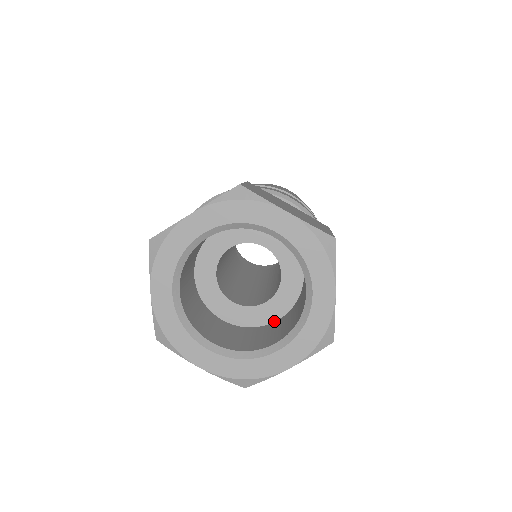
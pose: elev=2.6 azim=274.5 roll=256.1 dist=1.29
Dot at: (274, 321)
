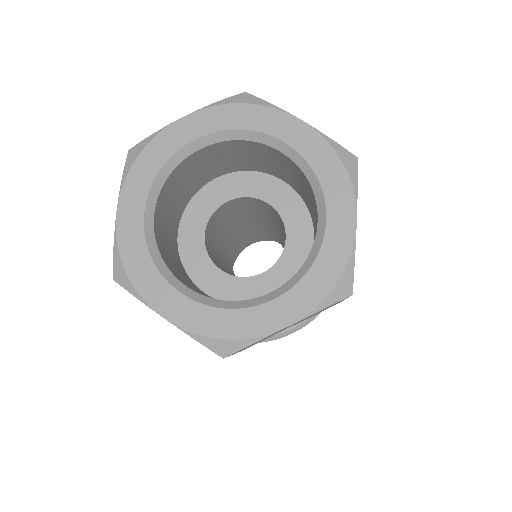
Dot at: occluded
